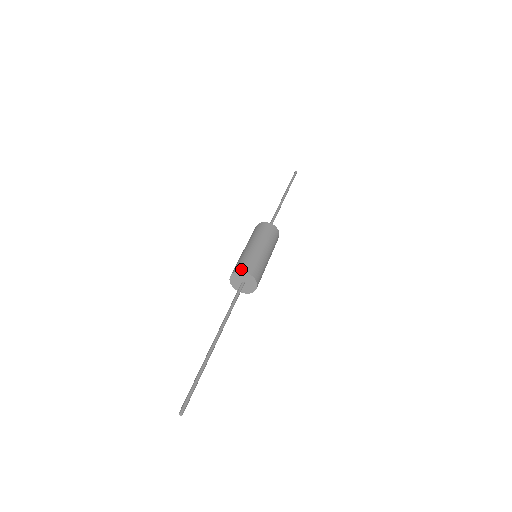
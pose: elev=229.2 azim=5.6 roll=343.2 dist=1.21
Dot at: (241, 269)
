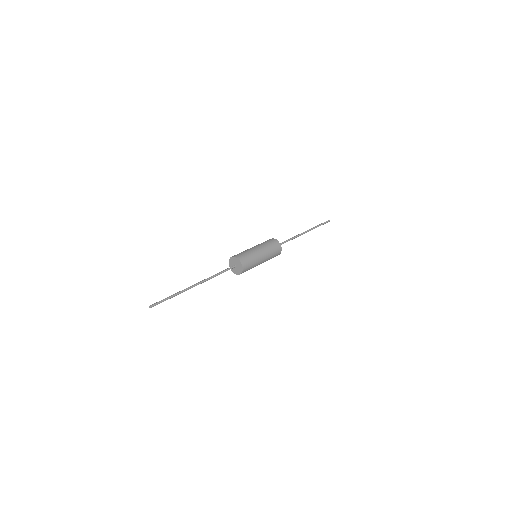
Dot at: (233, 256)
